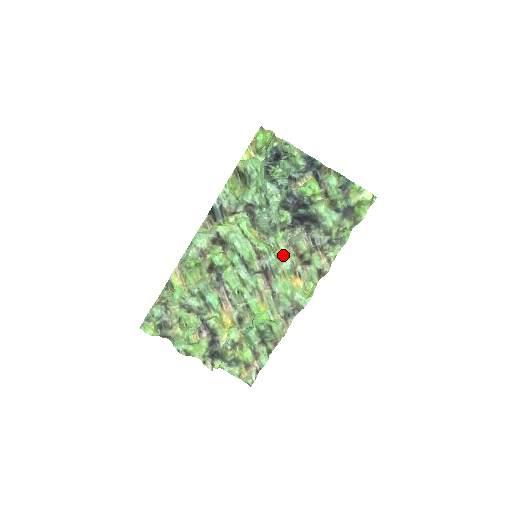
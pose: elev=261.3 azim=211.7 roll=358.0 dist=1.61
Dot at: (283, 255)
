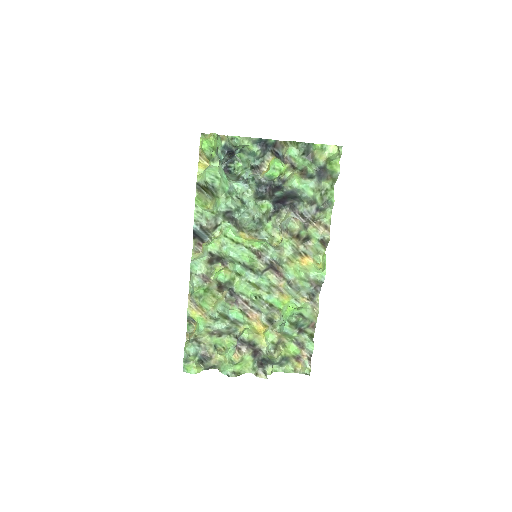
Dot at: (281, 243)
